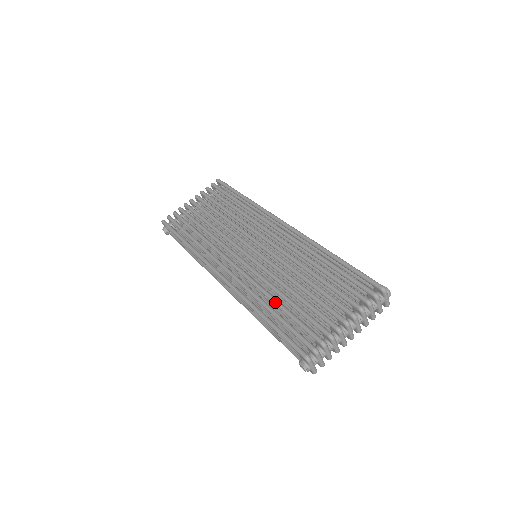
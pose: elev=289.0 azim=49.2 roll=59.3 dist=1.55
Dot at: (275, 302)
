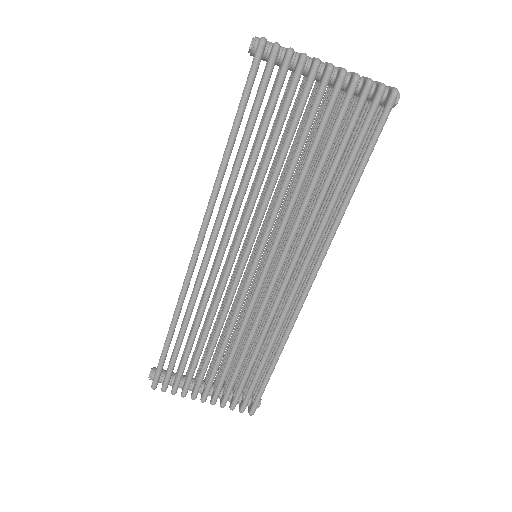
Dot at: (192, 336)
